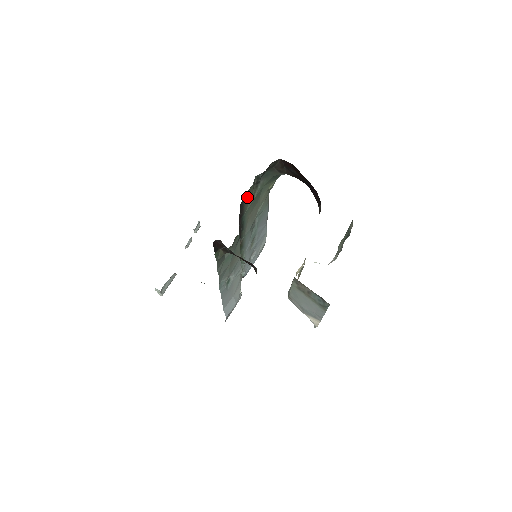
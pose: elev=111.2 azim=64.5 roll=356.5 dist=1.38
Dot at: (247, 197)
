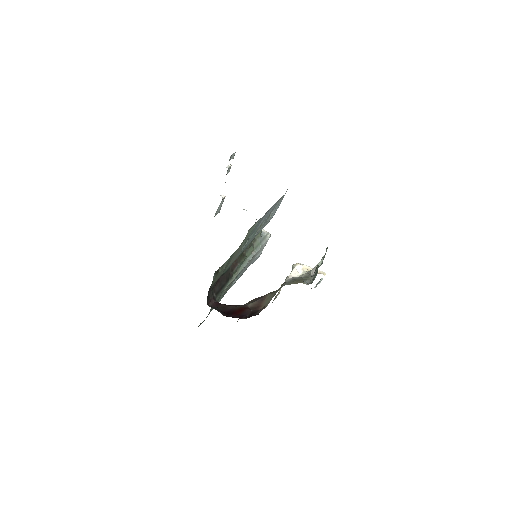
Dot at: (214, 282)
